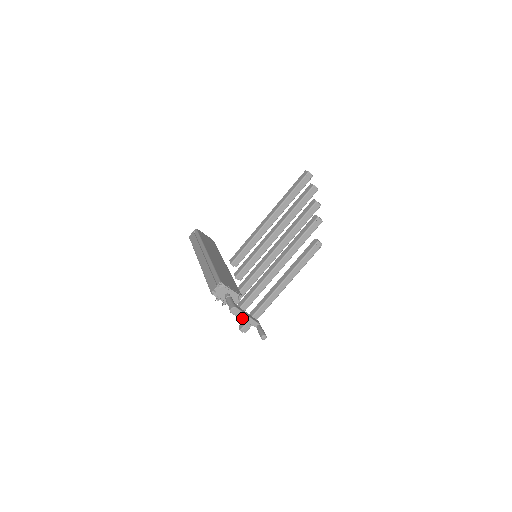
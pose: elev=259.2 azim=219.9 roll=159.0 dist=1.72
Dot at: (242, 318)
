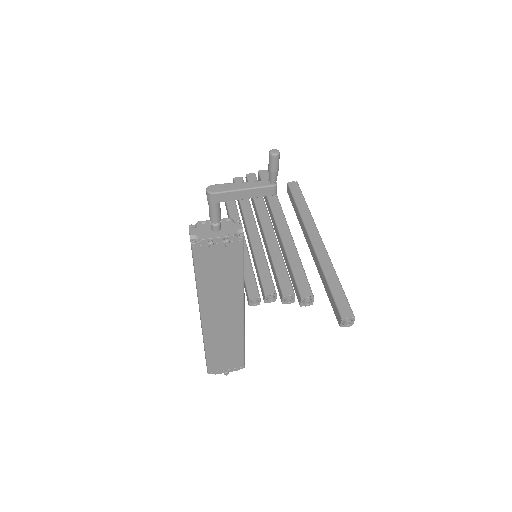
Dot at: (236, 189)
